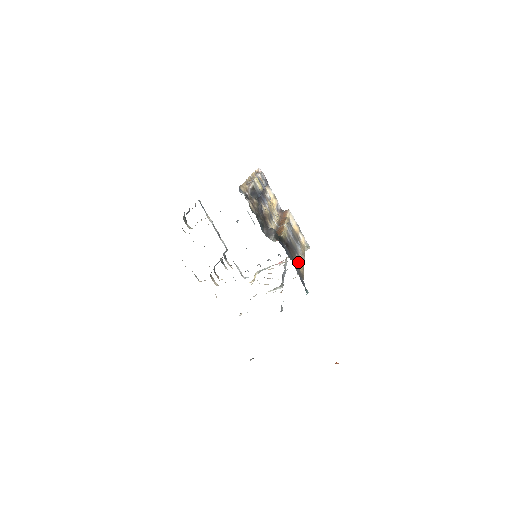
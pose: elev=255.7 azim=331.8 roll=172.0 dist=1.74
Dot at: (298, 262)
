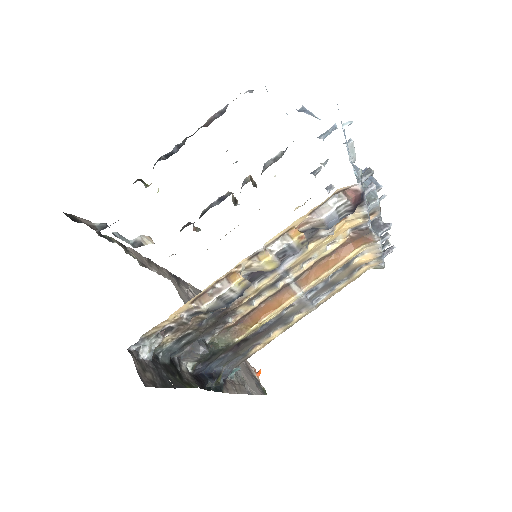
Dot at: (264, 340)
